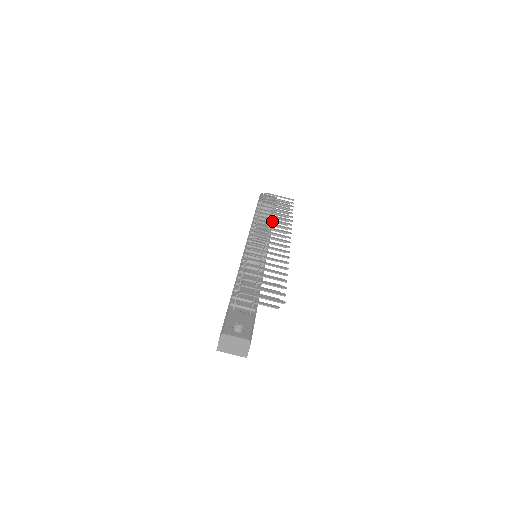
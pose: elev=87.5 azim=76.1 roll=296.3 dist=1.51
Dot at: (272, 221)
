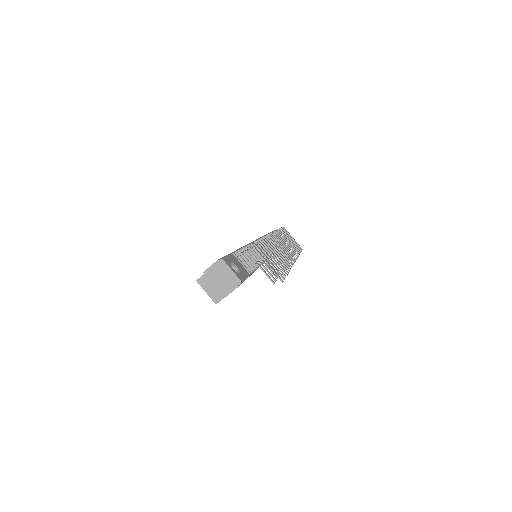
Dot at: occluded
